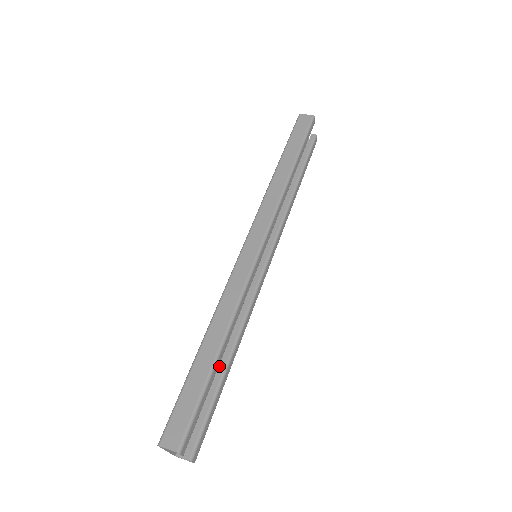
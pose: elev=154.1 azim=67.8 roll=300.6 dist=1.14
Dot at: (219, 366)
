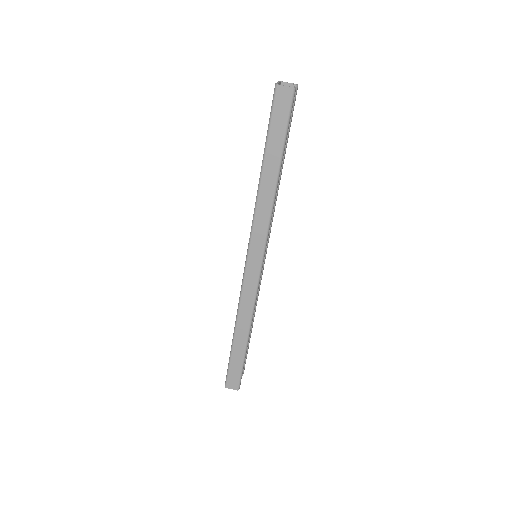
Dot at: occluded
